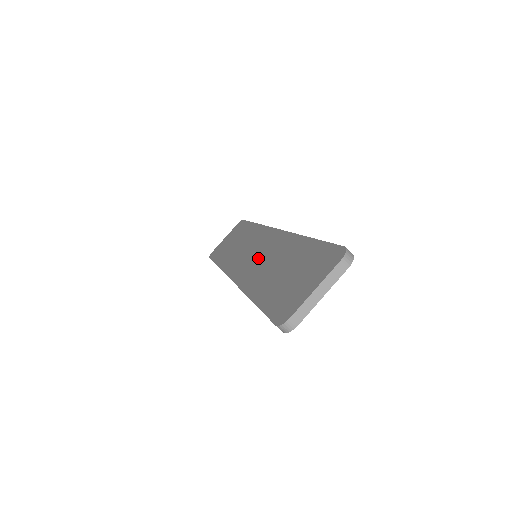
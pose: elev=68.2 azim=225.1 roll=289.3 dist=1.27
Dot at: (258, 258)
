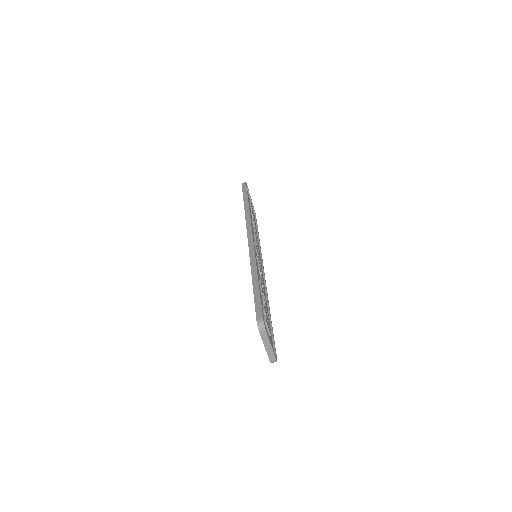
Dot at: occluded
